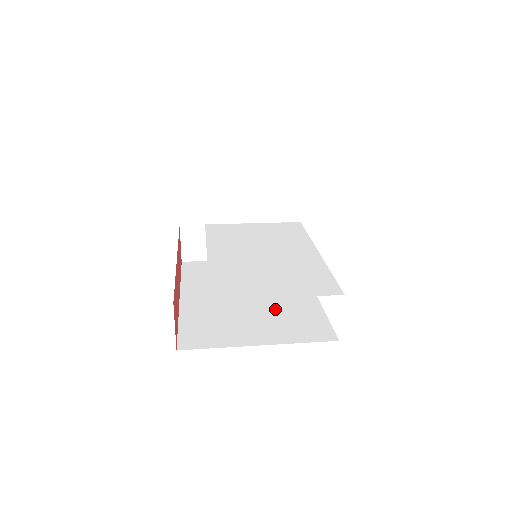
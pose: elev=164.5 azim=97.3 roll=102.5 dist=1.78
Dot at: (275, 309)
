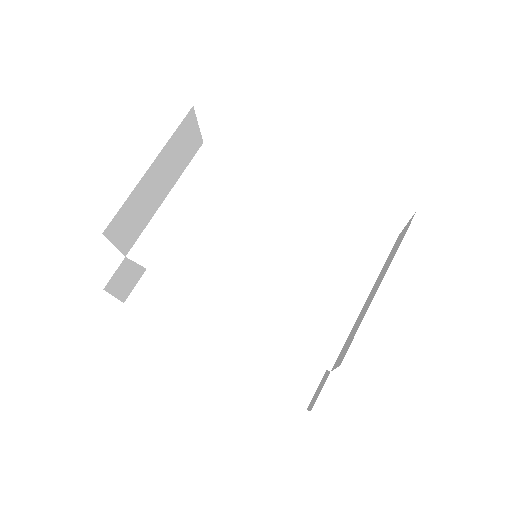
Dot at: occluded
